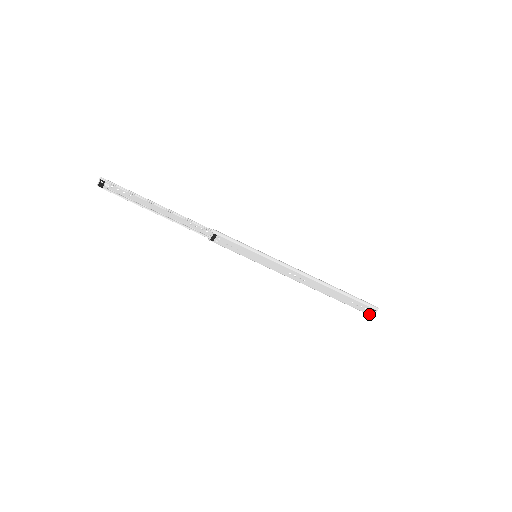
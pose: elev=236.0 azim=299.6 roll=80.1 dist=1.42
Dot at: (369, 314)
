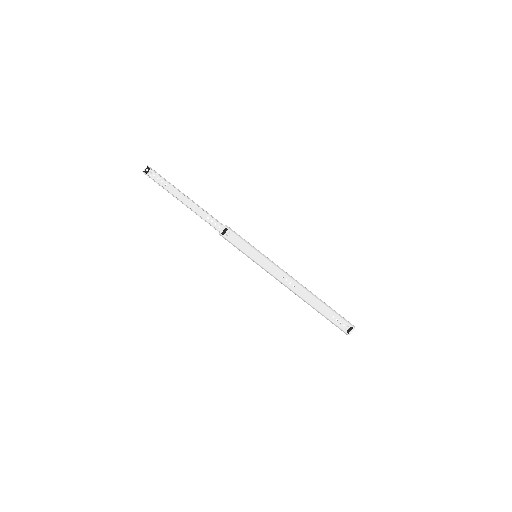
Dot at: (347, 333)
